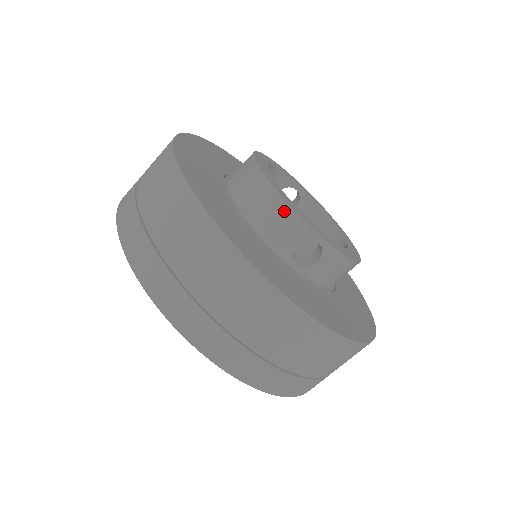
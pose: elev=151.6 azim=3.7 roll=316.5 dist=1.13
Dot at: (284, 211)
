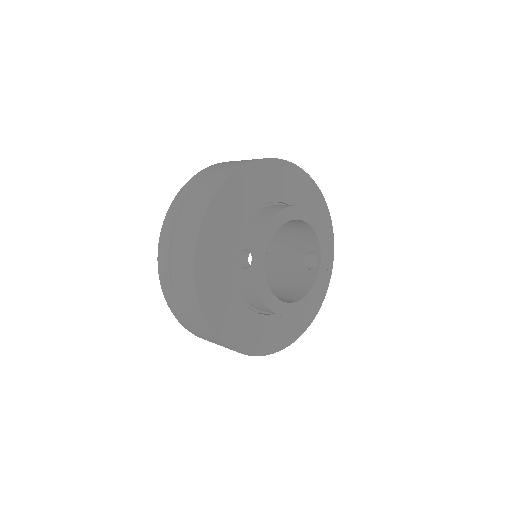
Dot at: (260, 229)
